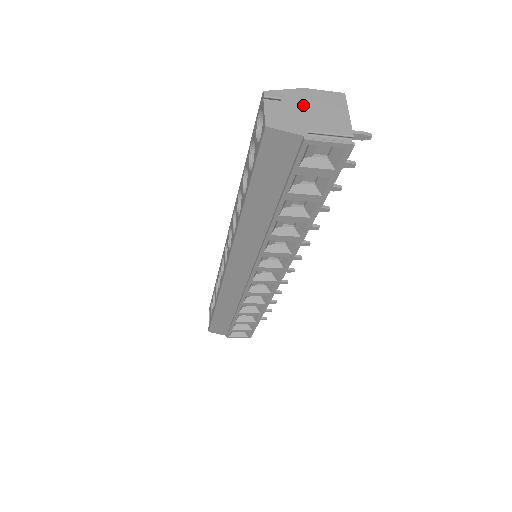
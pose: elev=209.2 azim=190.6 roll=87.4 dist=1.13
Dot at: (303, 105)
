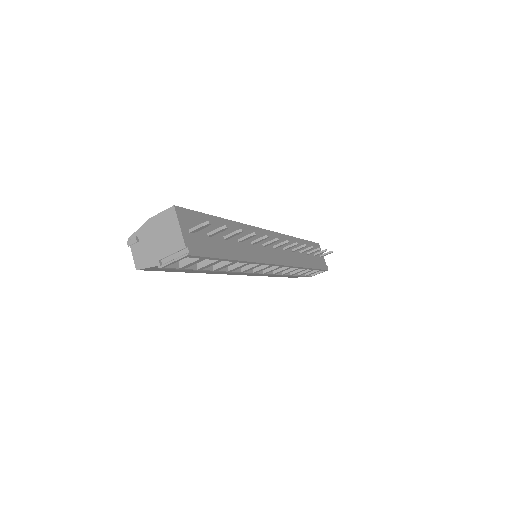
Dot at: (152, 236)
